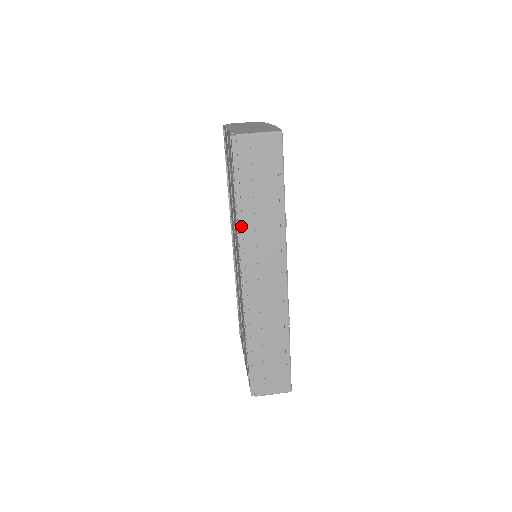
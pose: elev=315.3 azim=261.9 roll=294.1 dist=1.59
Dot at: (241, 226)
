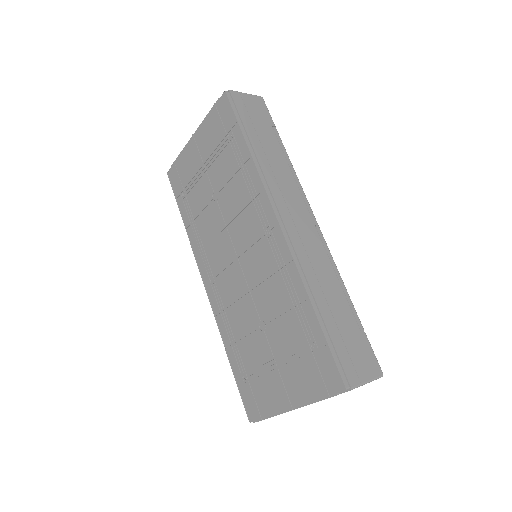
Dot at: (258, 166)
